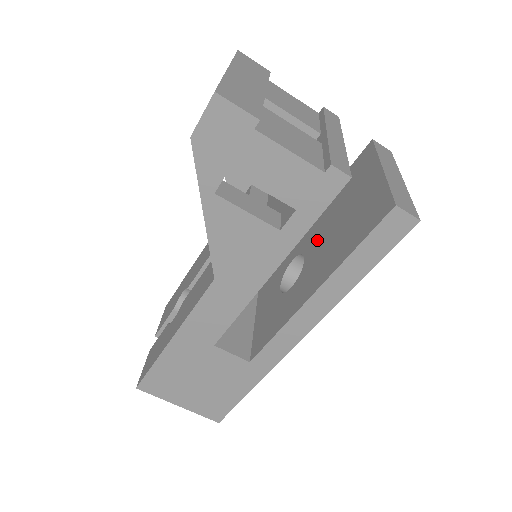
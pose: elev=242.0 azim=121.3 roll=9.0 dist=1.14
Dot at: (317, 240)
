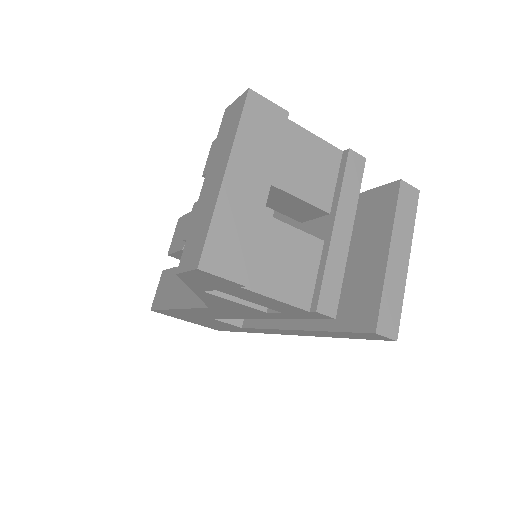
Dot at: occluded
